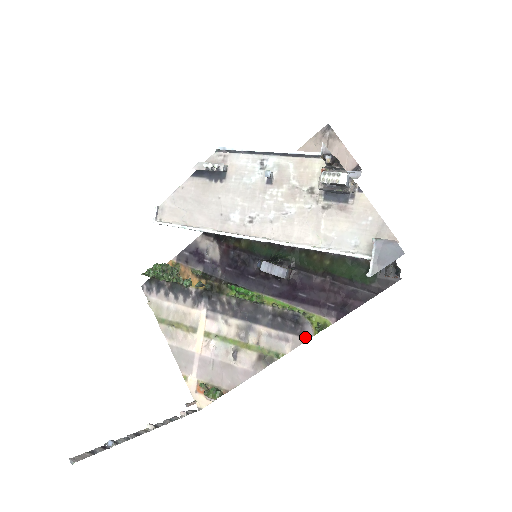
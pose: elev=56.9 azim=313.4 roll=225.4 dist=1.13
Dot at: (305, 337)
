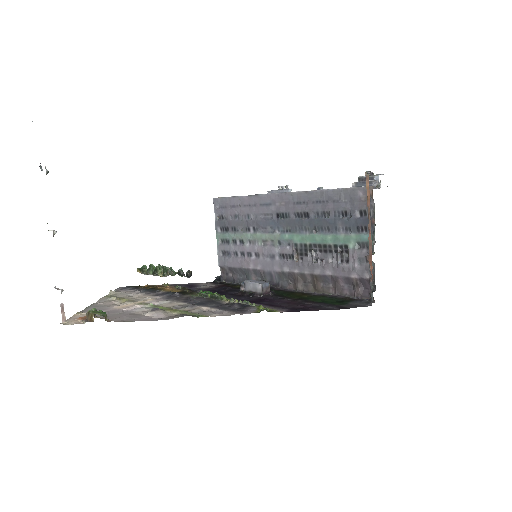
Dot at: (242, 313)
